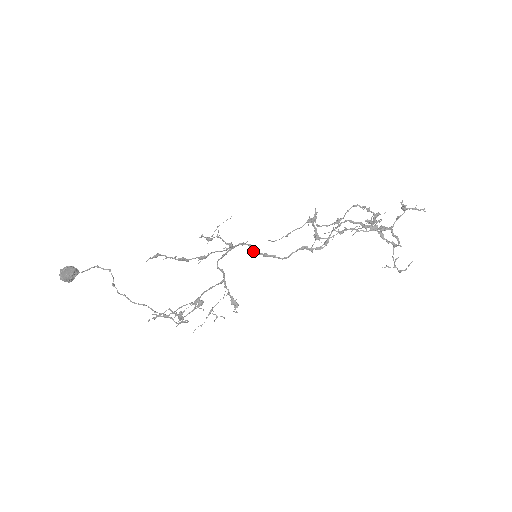
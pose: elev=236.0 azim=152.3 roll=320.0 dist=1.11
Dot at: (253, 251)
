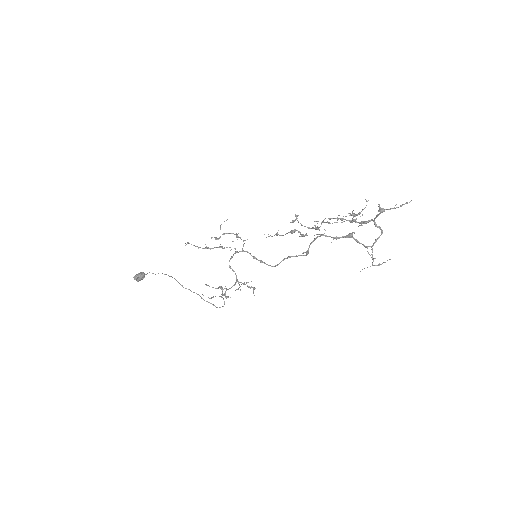
Dot at: occluded
